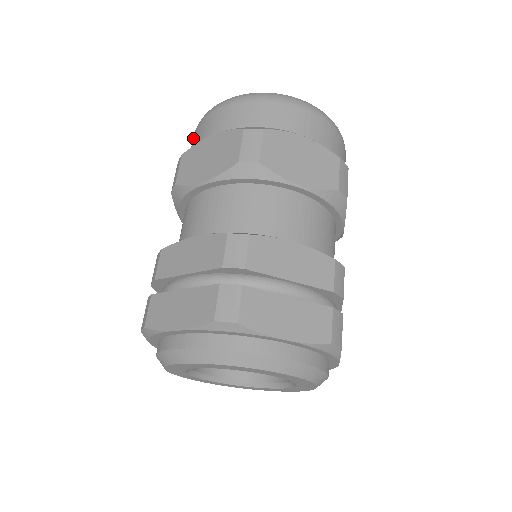
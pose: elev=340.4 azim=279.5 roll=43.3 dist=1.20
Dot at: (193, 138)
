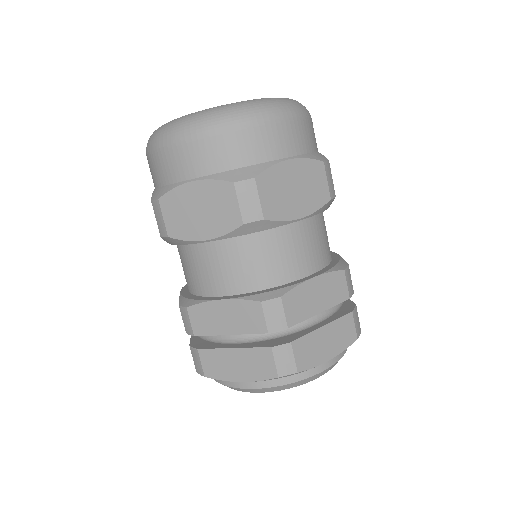
Dot at: (153, 163)
